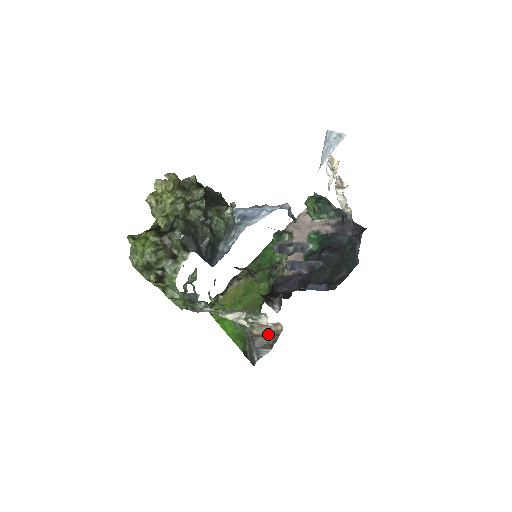
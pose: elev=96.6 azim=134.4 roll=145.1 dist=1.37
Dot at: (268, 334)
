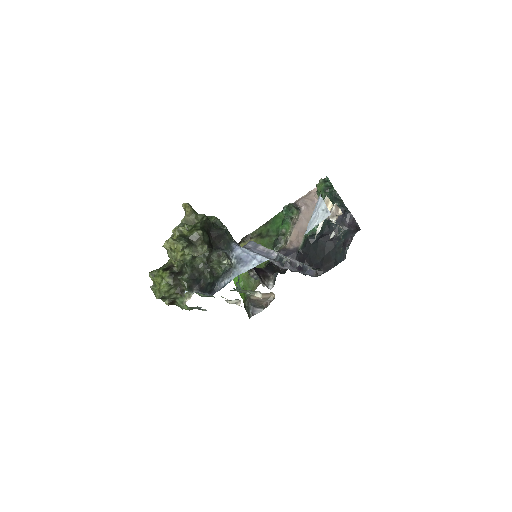
Dot at: (263, 299)
